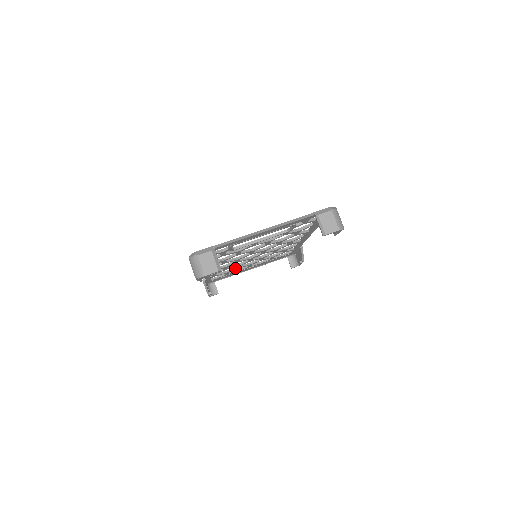
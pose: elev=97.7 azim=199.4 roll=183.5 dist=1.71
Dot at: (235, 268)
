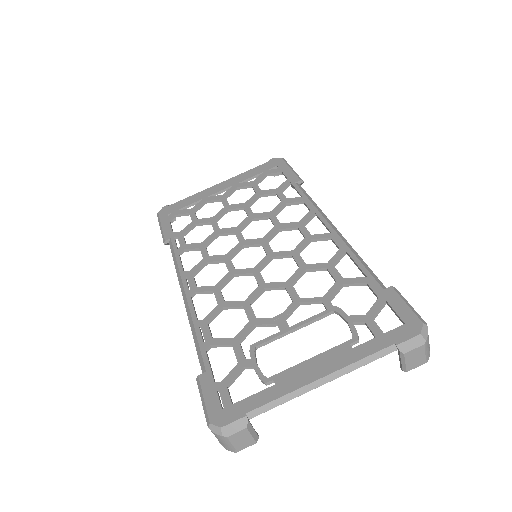
Dot at: (210, 224)
